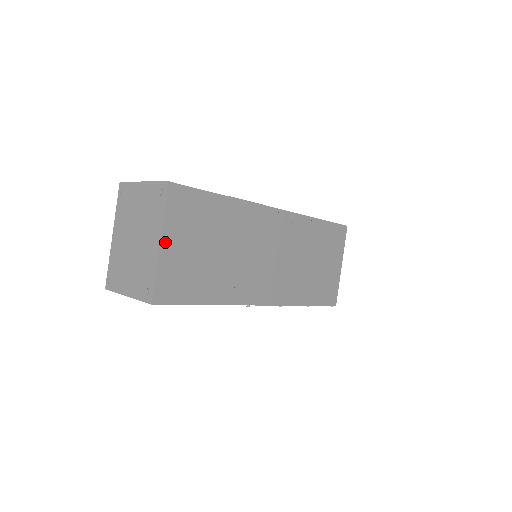
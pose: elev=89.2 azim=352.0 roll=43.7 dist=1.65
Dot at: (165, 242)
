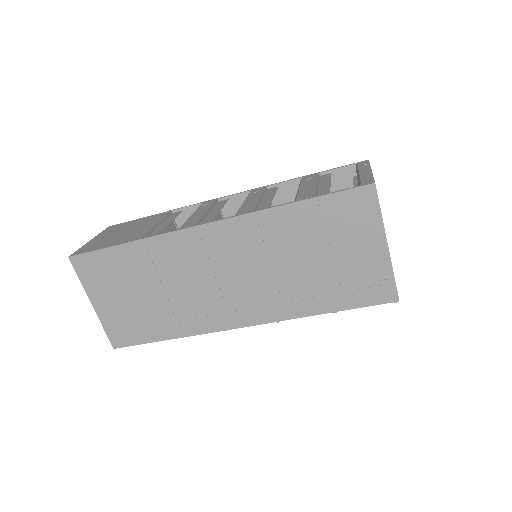
Dot at: (96, 303)
